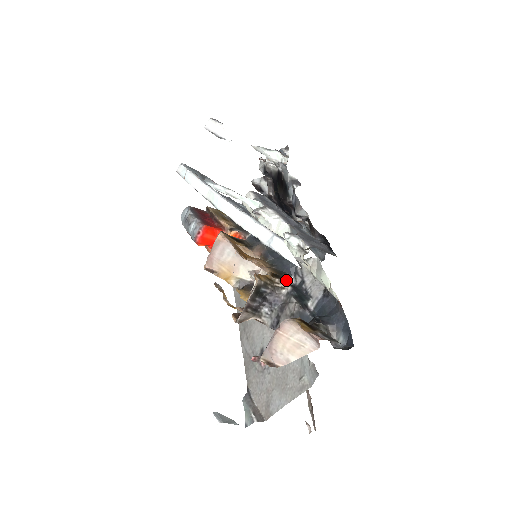
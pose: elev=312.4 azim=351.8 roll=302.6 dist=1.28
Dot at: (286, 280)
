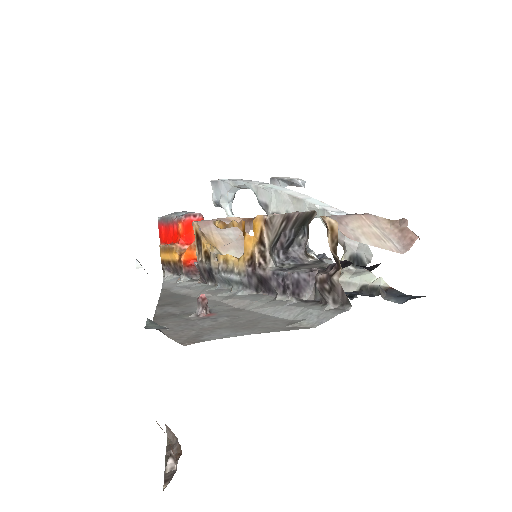
Dot at: occluded
